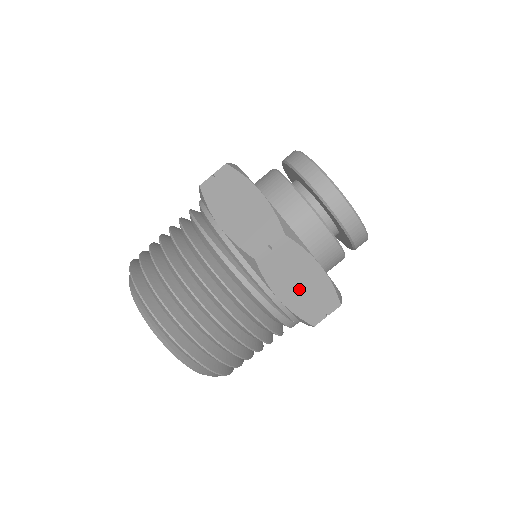
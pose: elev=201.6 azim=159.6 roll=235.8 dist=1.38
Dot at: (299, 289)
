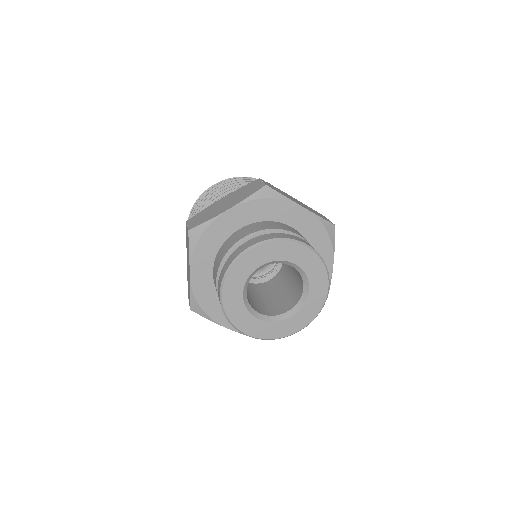
Dot at: occluded
